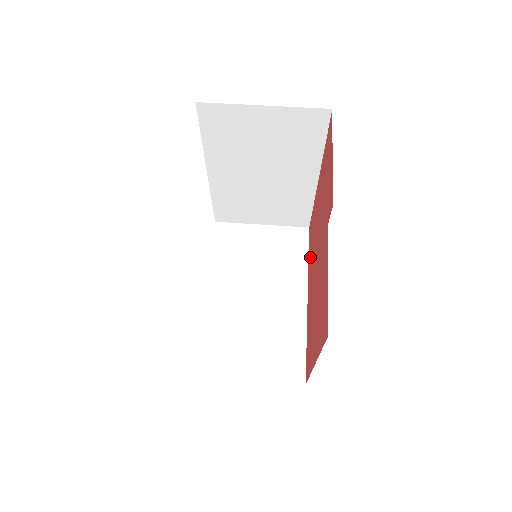
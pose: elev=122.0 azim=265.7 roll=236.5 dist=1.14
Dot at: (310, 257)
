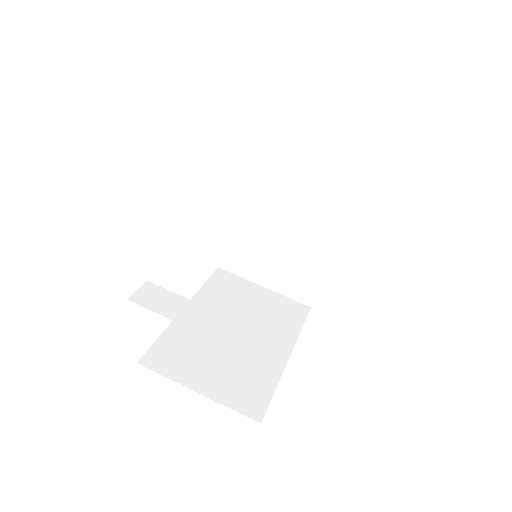
Dot at: occluded
